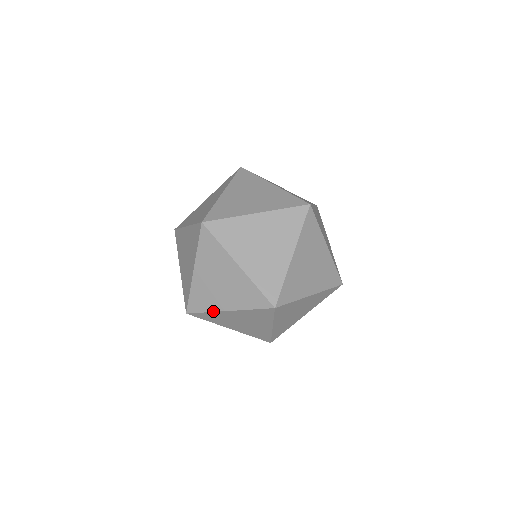
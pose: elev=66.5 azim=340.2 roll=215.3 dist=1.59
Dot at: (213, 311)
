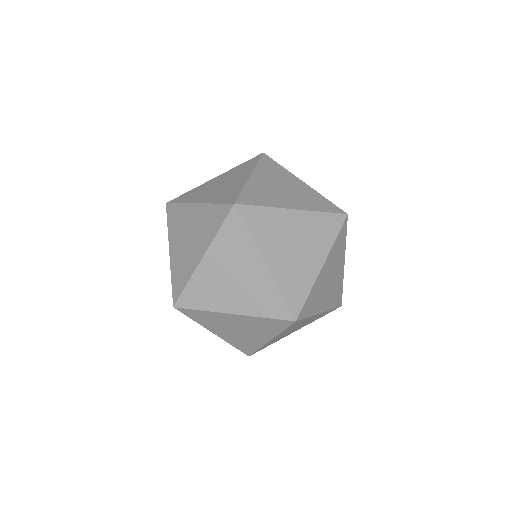
Dot at: occluded
